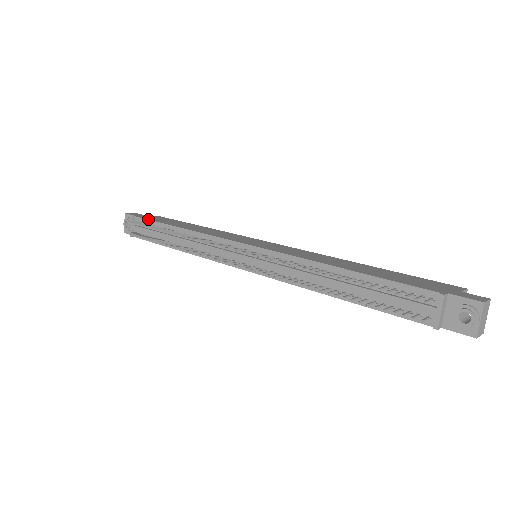
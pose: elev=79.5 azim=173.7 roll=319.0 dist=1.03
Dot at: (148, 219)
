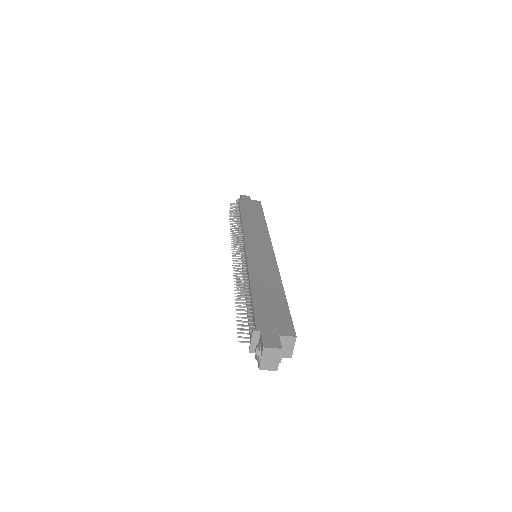
Dot at: (240, 205)
